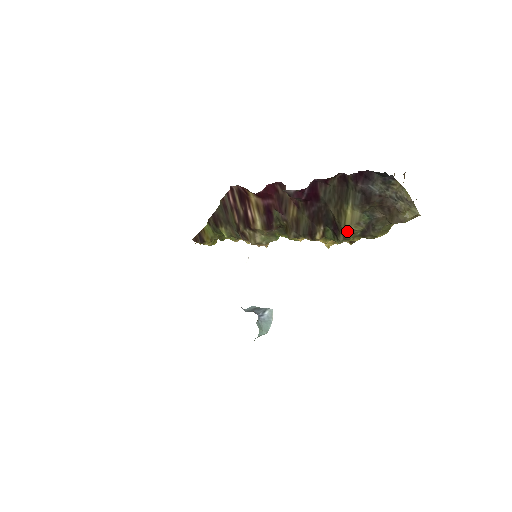
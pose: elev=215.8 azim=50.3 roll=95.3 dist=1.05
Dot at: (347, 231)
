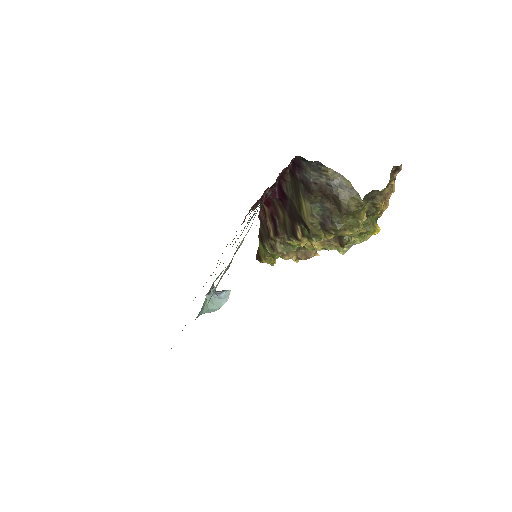
Dot at: (308, 225)
